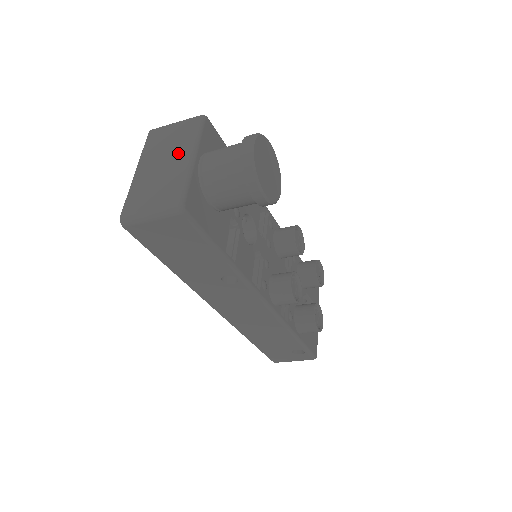
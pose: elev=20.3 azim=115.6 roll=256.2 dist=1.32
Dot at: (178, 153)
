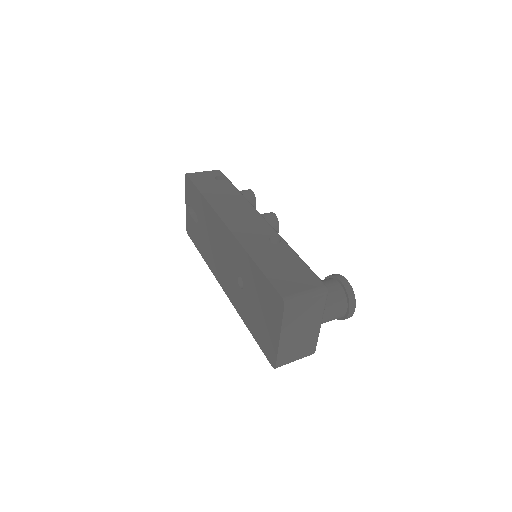
Dot at: (312, 324)
